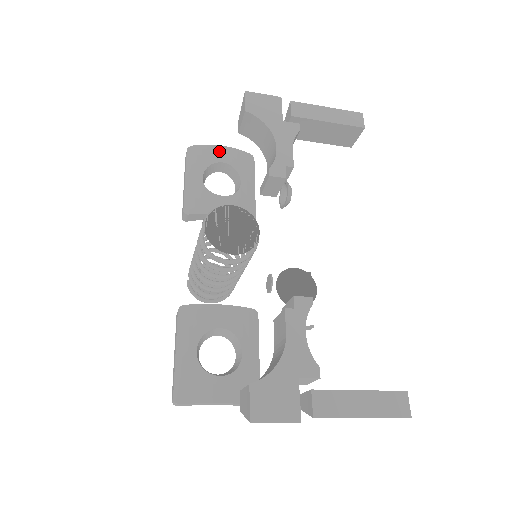
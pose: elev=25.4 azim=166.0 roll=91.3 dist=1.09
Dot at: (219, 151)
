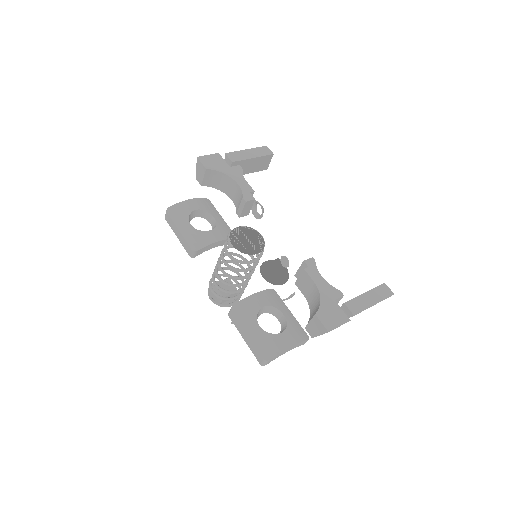
Dot at: (189, 204)
